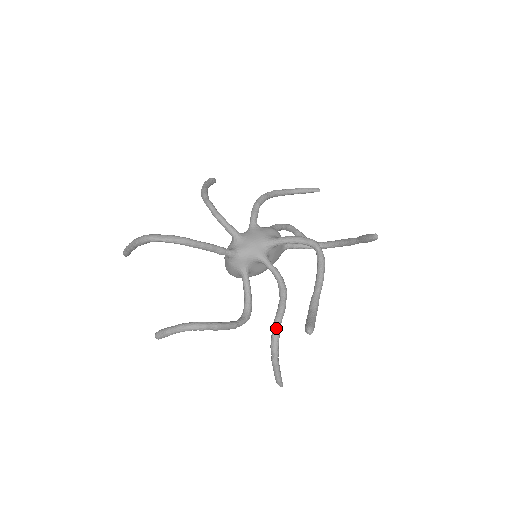
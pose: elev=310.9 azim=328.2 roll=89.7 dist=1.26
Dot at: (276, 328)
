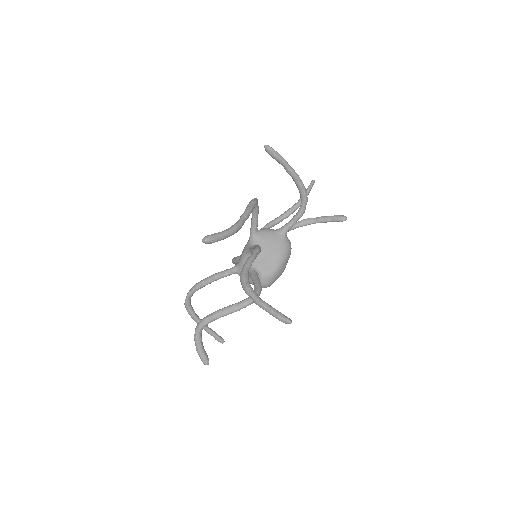
Dot at: (240, 275)
